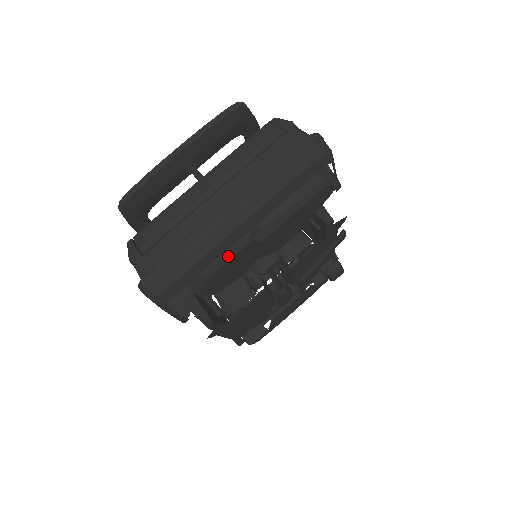
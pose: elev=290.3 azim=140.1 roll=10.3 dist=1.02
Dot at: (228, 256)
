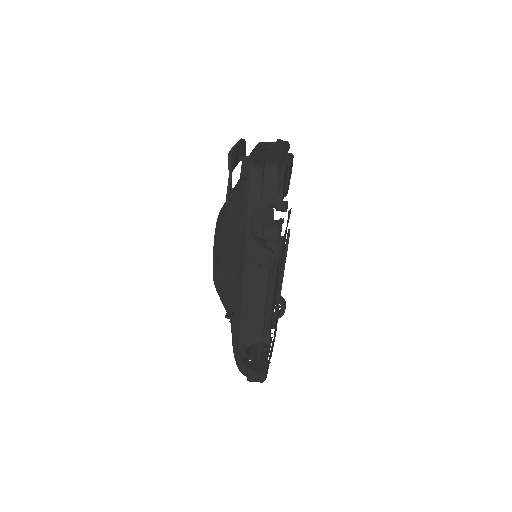
Dot at: (286, 163)
